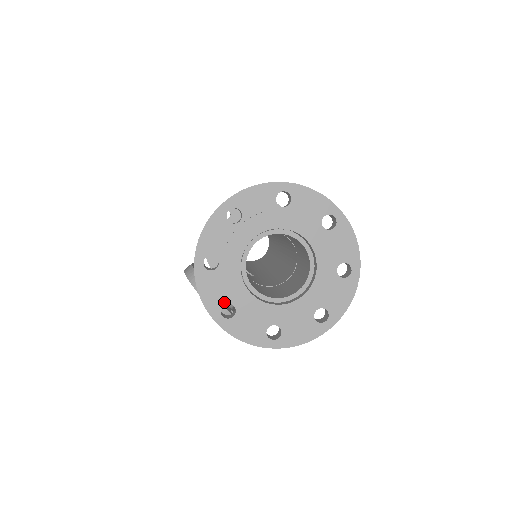
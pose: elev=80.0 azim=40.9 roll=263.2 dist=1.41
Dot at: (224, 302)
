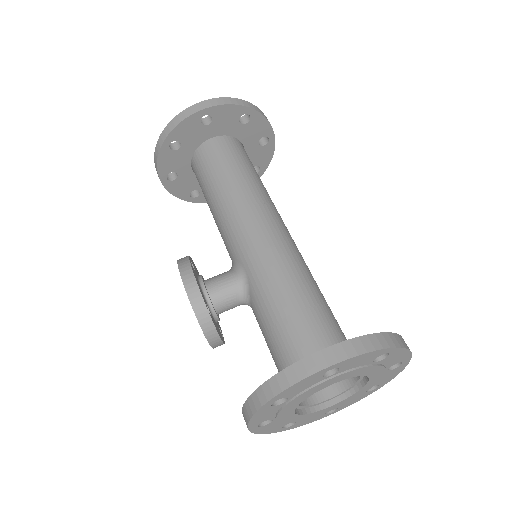
Dot at: occluded
